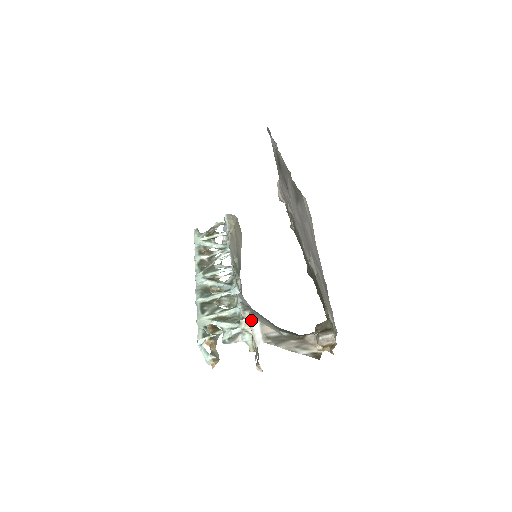
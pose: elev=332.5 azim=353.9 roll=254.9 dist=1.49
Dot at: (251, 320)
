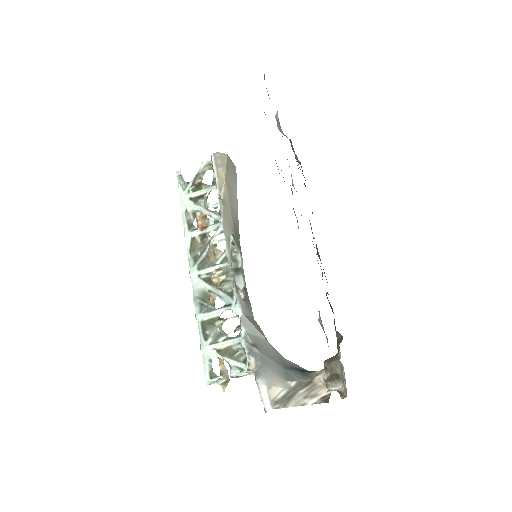
Dot at: (257, 383)
